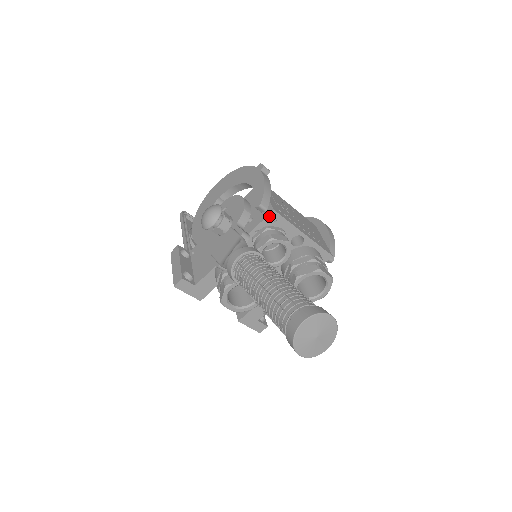
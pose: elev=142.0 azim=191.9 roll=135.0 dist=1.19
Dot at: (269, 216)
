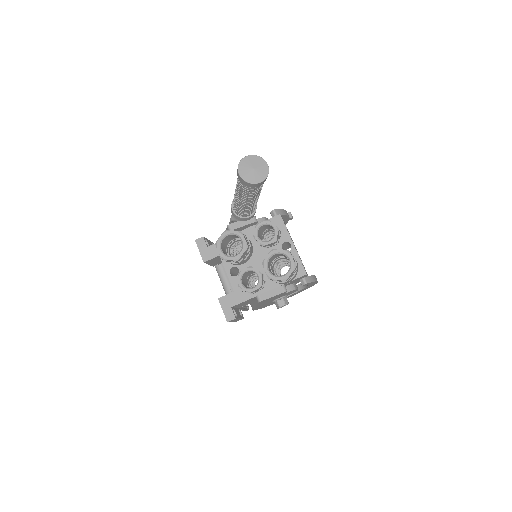
Dot at: (276, 217)
